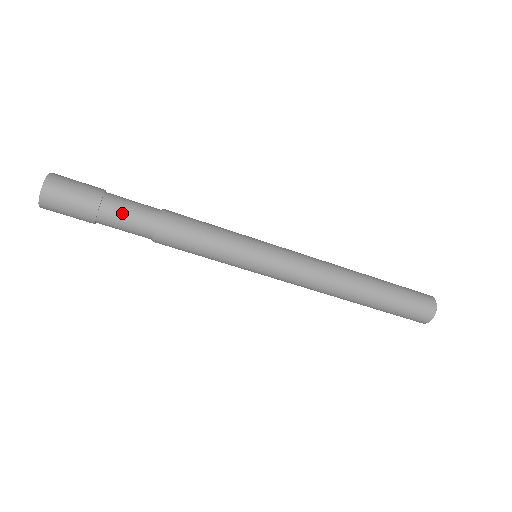
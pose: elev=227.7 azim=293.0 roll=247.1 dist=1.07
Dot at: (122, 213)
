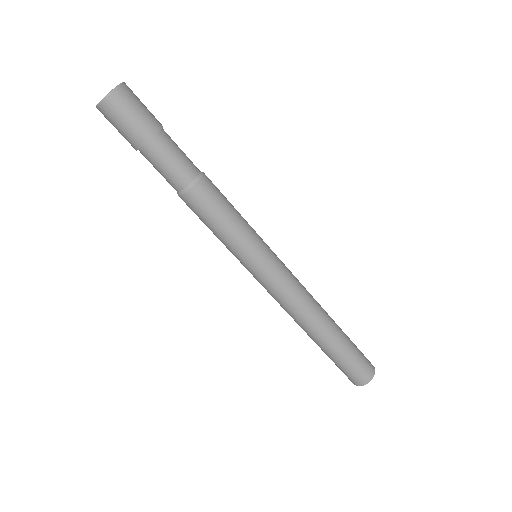
Dot at: (162, 160)
